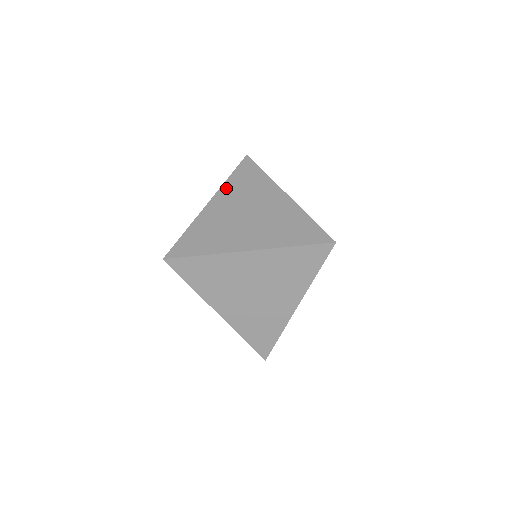
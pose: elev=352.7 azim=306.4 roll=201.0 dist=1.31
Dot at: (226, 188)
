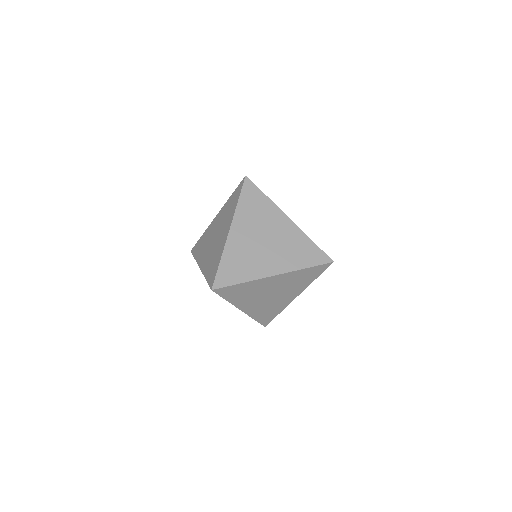
Dot at: (240, 214)
